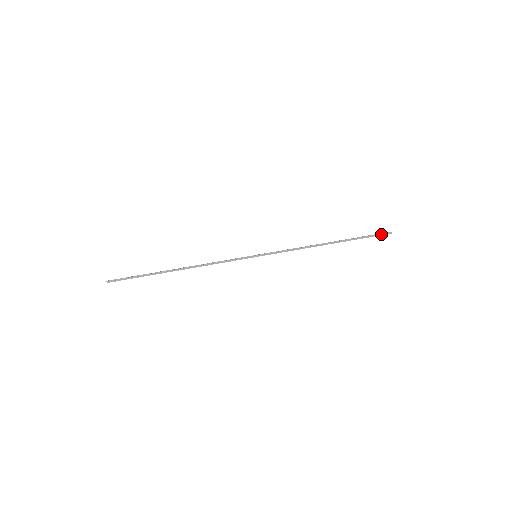
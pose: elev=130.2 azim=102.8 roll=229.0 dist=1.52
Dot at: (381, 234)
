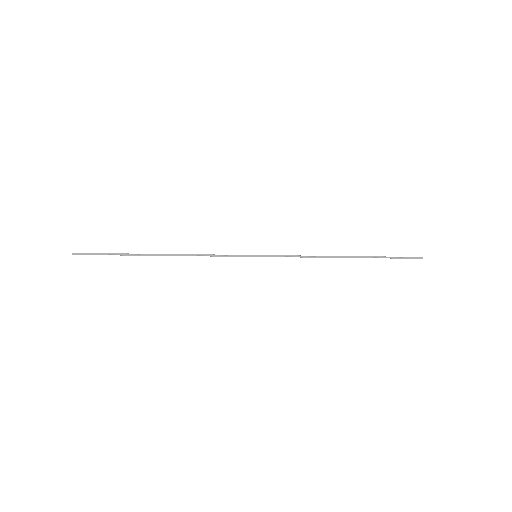
Dot at: (409, 257)
